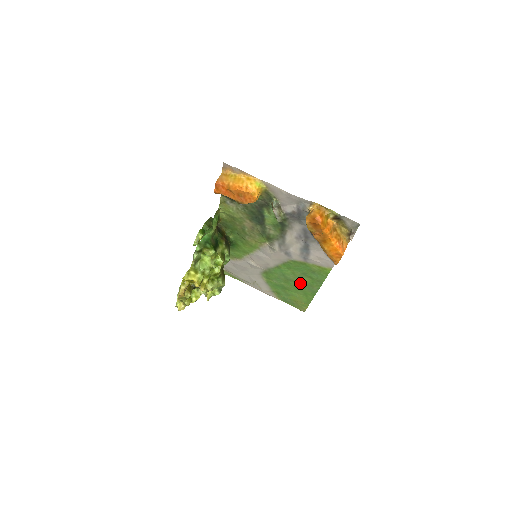
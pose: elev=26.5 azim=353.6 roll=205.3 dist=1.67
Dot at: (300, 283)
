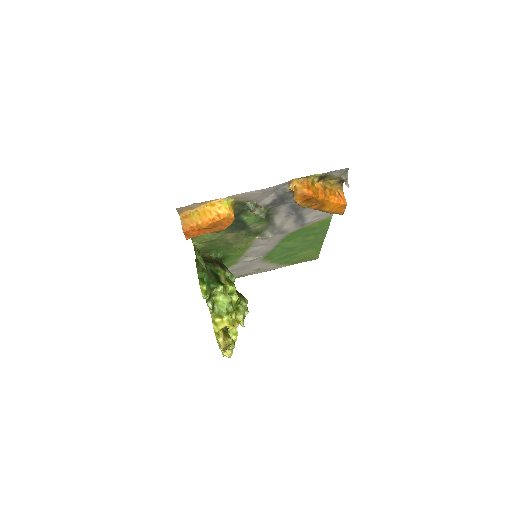
Dot at: (305, 244)
